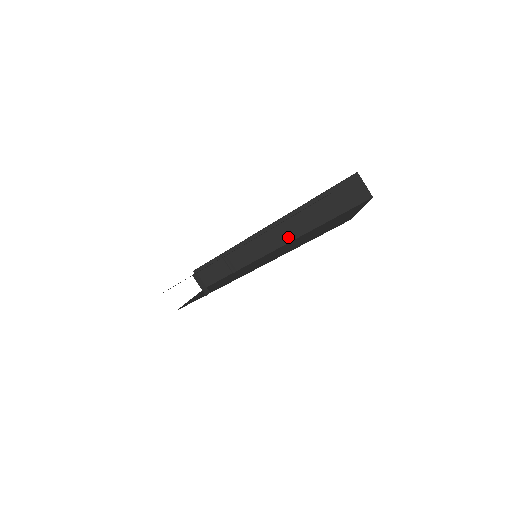
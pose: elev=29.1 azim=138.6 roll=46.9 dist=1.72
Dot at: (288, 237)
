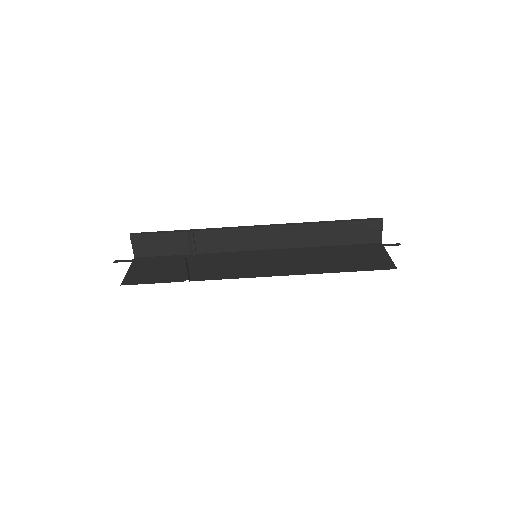
Dot at: (282, 244)
